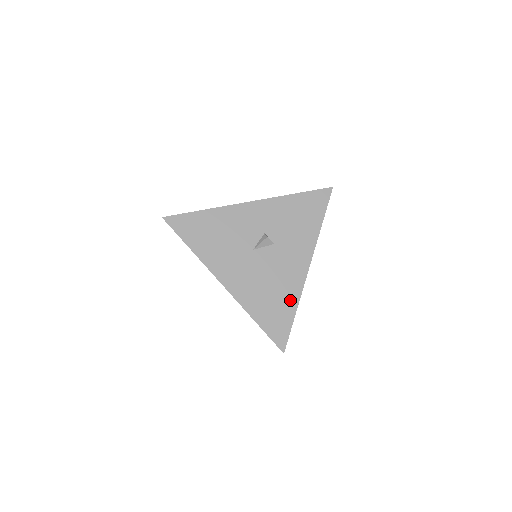
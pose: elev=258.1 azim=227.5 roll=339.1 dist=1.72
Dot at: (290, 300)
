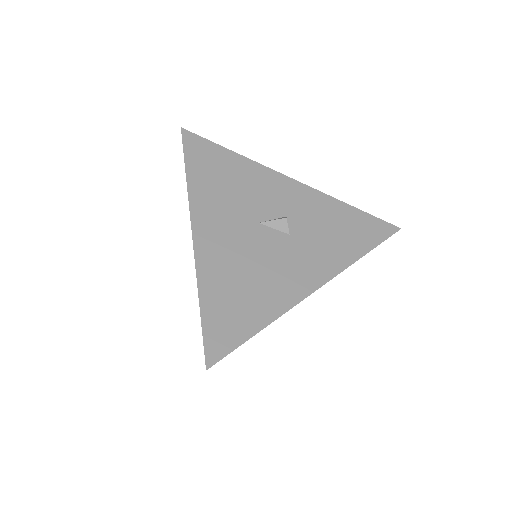
Dot at: (265, 308)
